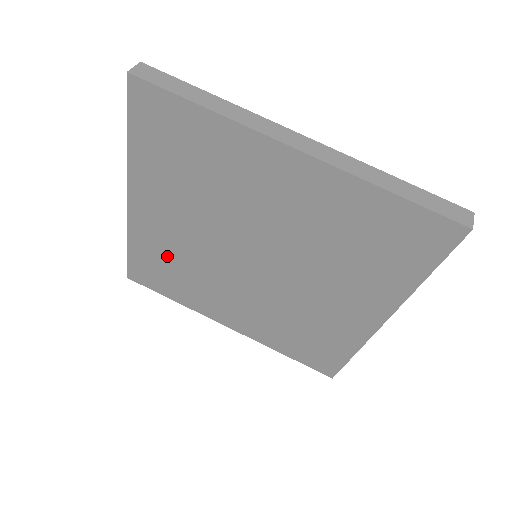
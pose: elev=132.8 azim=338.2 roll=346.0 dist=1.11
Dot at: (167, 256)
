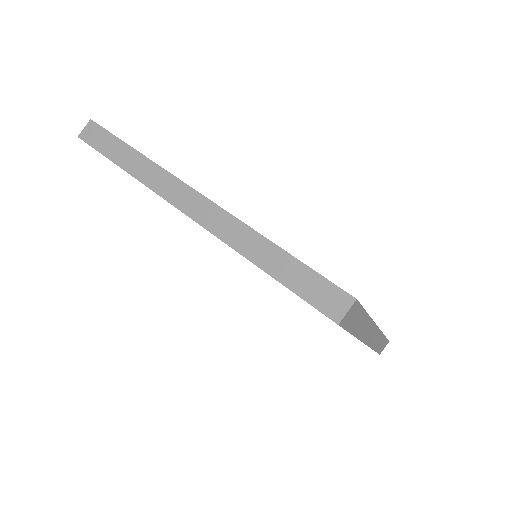
Dot at: occluded
